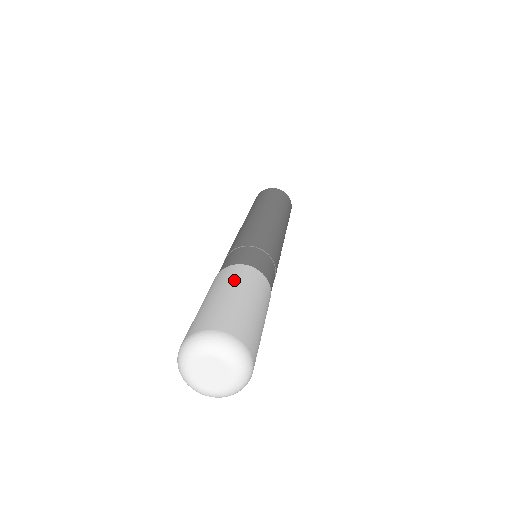
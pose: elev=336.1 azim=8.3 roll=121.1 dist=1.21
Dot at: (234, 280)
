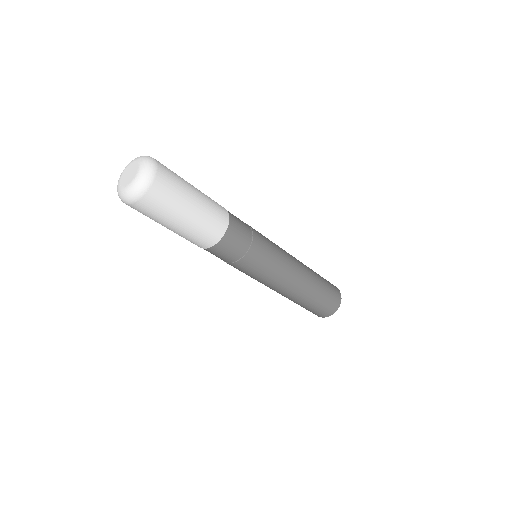
Dot at: occluded
